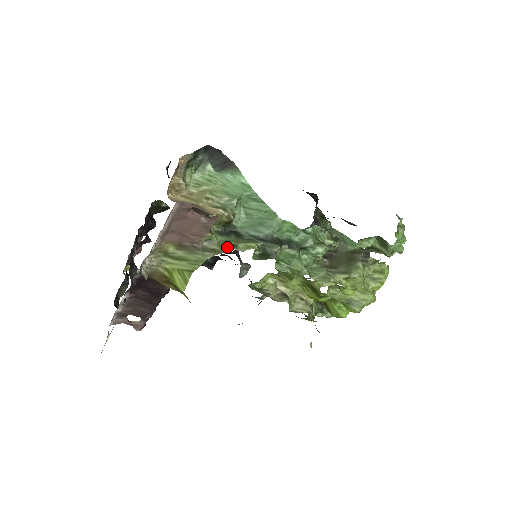
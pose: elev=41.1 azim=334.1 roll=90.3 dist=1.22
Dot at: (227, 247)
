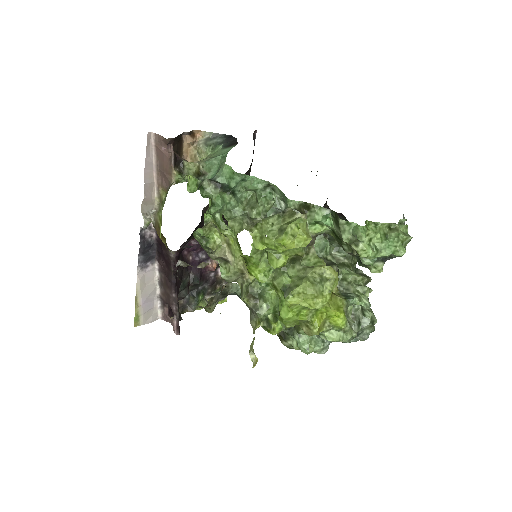
Dot at: occluded
